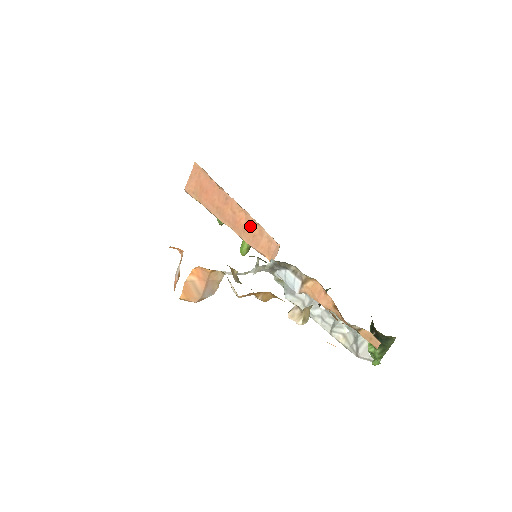
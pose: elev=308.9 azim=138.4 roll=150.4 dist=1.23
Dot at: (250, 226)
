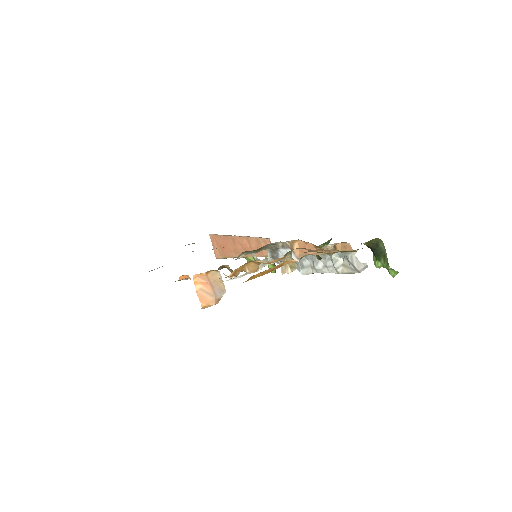
Dot at: (252, 244)
